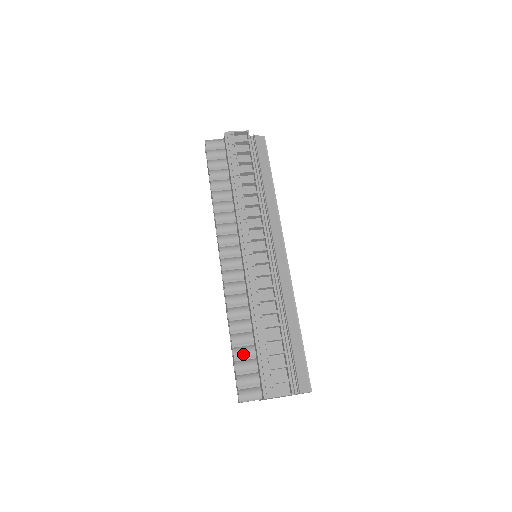
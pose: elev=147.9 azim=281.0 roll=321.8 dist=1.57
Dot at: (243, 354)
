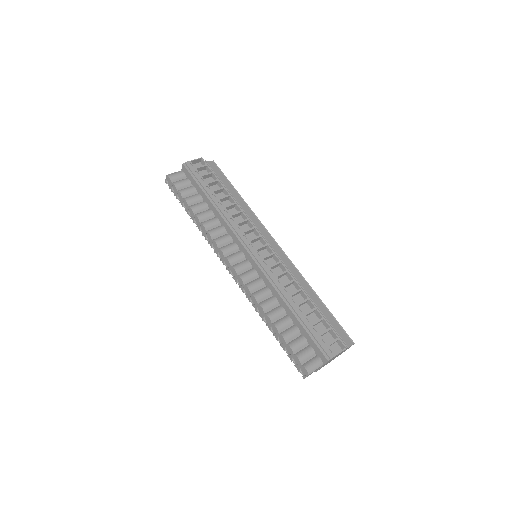
Dot at: (291, 335)
